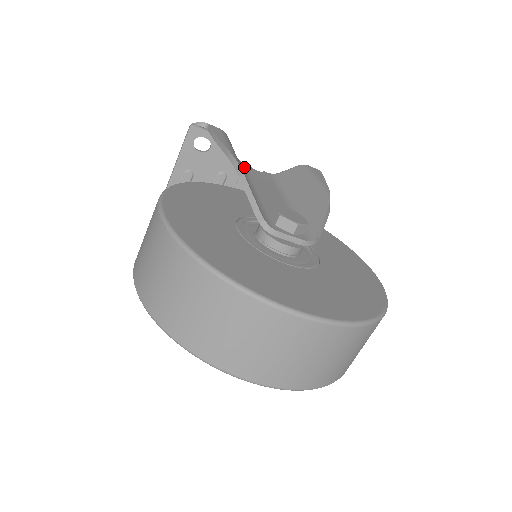
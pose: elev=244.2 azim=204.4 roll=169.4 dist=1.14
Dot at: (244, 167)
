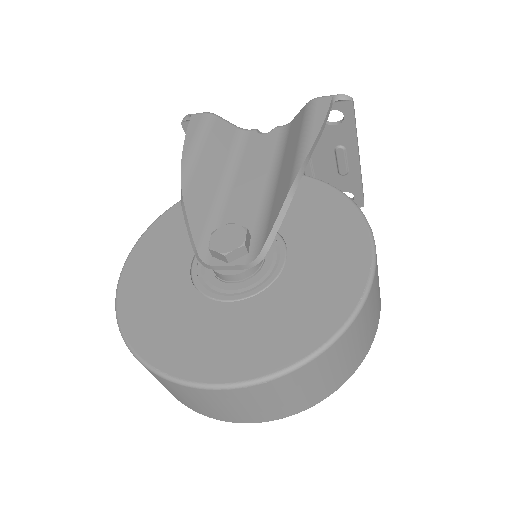
Dot at: (243, 142)
